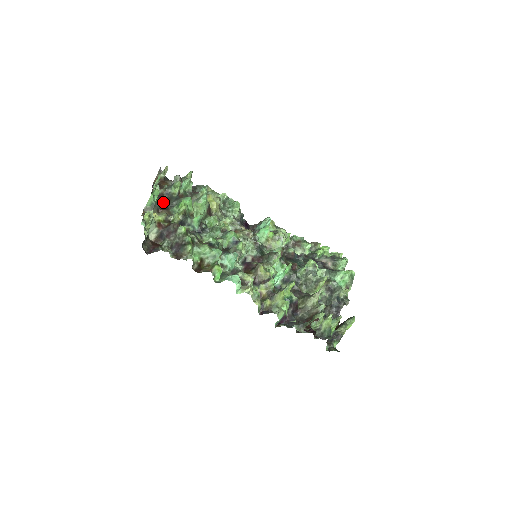
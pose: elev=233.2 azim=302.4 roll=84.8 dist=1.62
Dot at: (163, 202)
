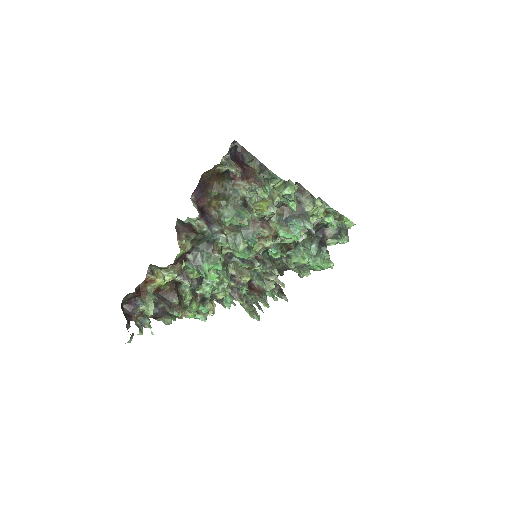
Dot at: (186, 250)
